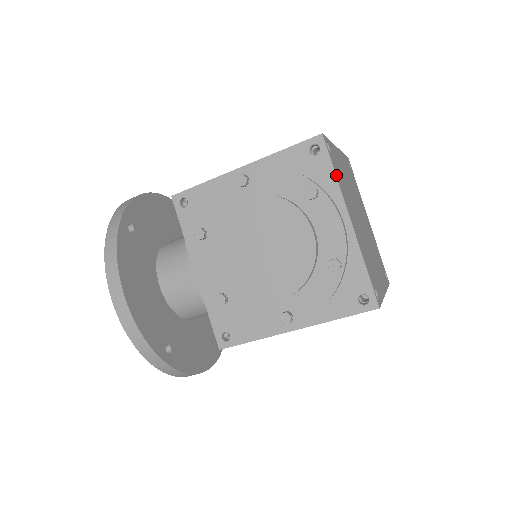
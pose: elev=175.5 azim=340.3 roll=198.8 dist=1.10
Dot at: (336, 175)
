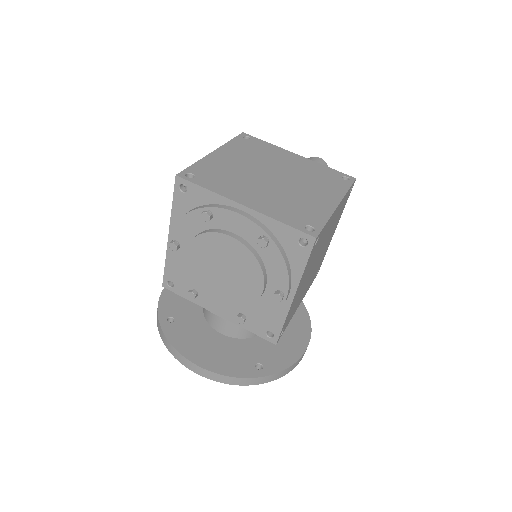
Dot at: (208, 189)
